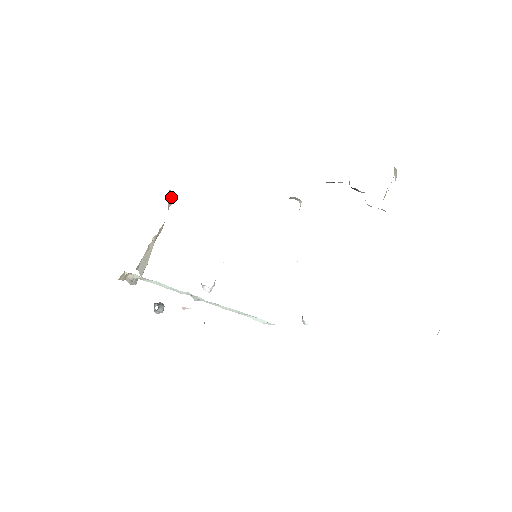
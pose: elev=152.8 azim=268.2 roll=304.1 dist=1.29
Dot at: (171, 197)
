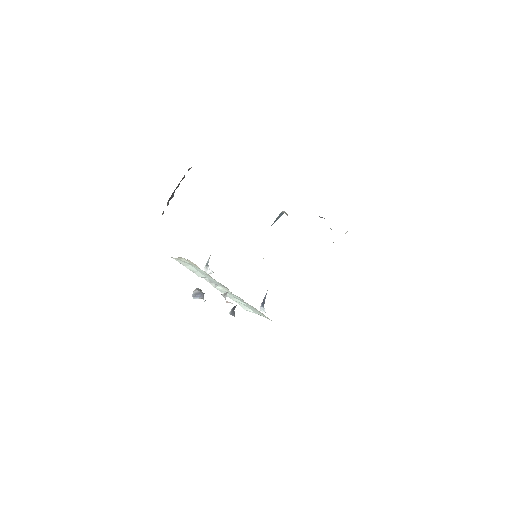
Dot at: occluded
